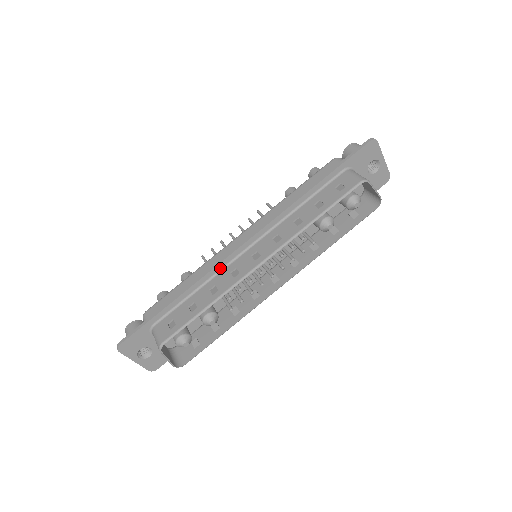
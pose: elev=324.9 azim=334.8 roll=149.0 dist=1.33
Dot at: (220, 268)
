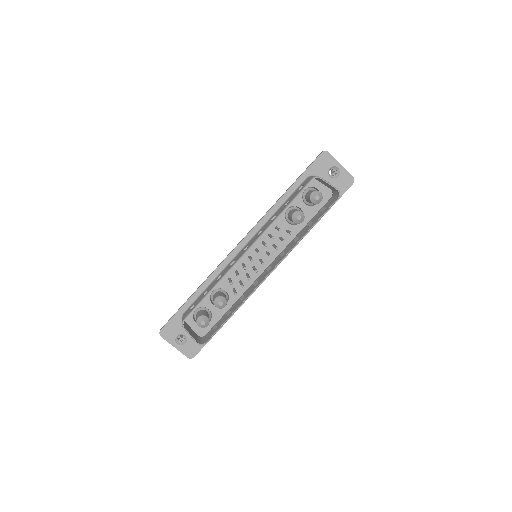
Dot at: (225, 264)
